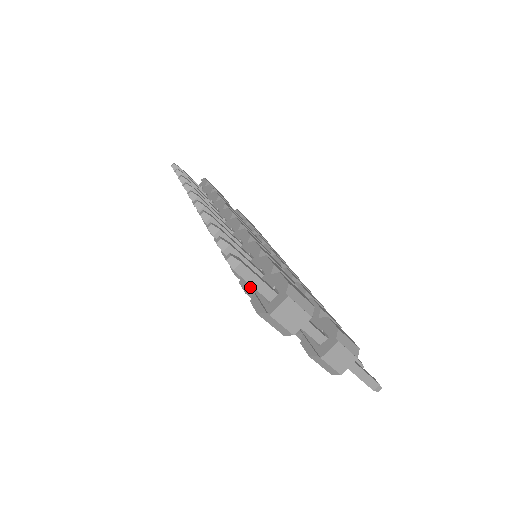
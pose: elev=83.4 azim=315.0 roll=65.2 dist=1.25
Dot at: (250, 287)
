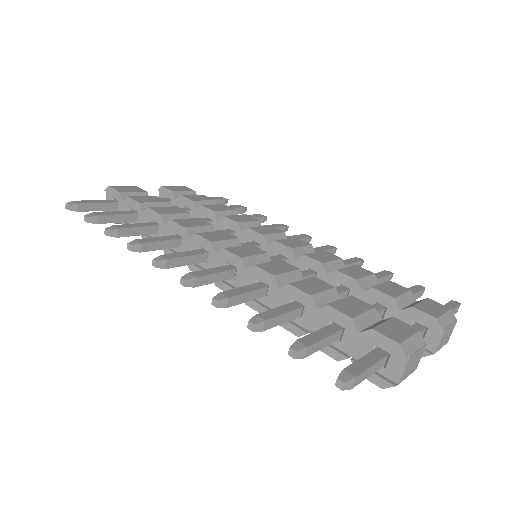
Dot at: (339, 353)
